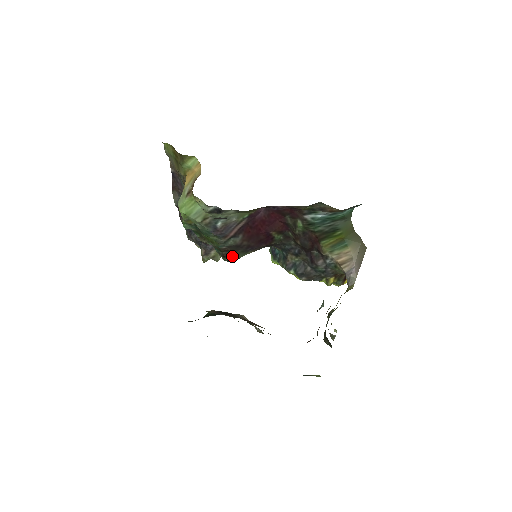
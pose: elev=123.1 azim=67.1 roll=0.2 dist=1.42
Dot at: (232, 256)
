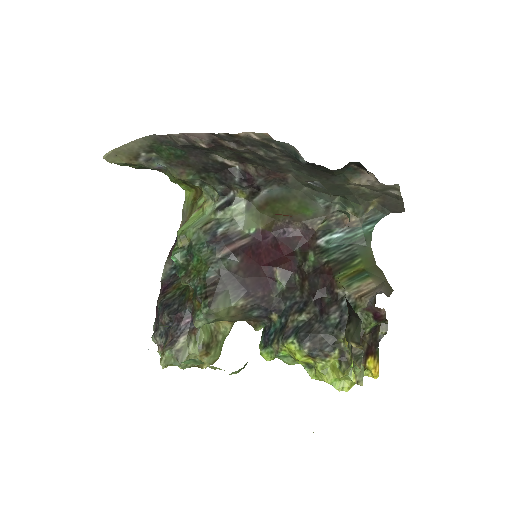
Dot at: (217, 297)
